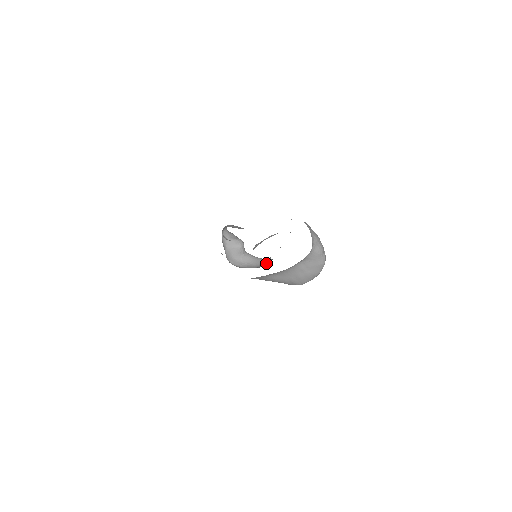
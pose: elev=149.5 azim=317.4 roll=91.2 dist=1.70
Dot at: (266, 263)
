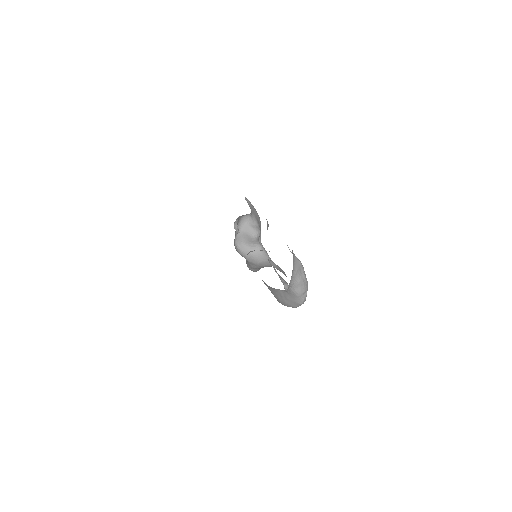
Dot at: (257, 269)
